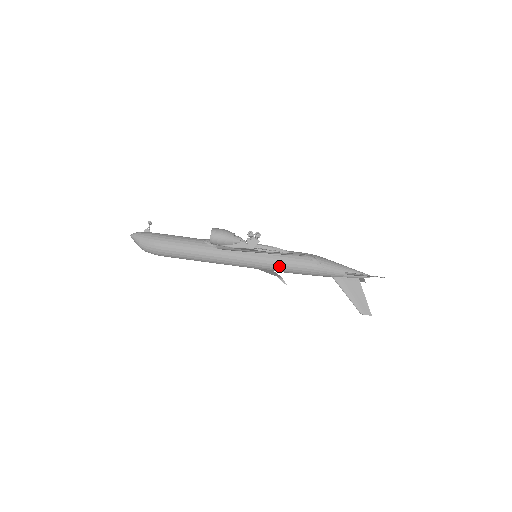
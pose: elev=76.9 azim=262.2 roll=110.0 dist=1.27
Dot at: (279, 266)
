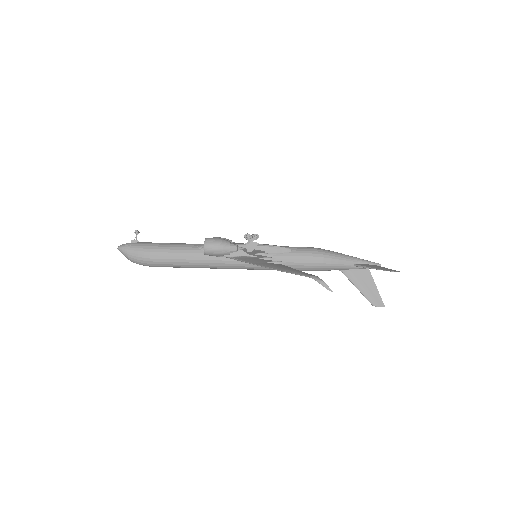
Dot at: occluded
